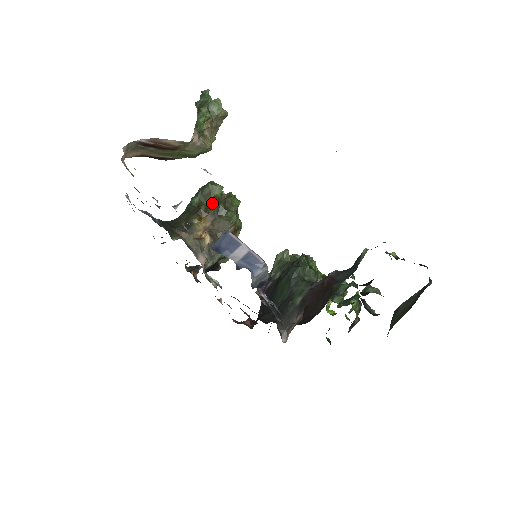
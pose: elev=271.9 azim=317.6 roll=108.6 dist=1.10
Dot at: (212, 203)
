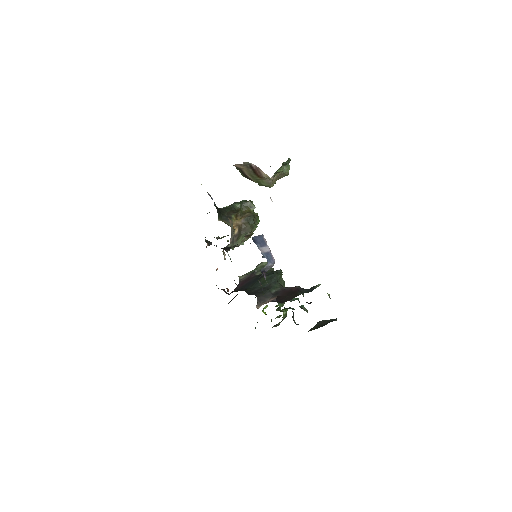
Dot at: (247, 213)
